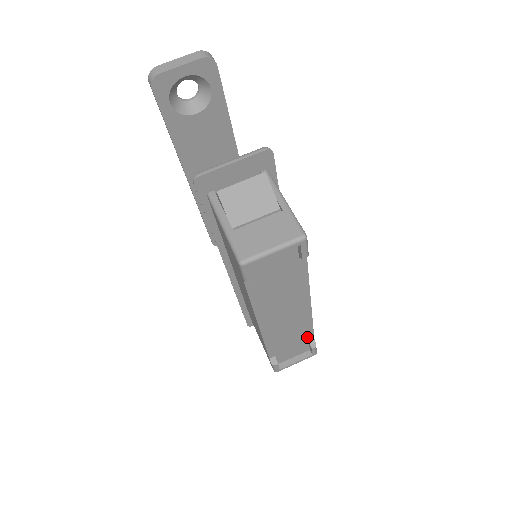
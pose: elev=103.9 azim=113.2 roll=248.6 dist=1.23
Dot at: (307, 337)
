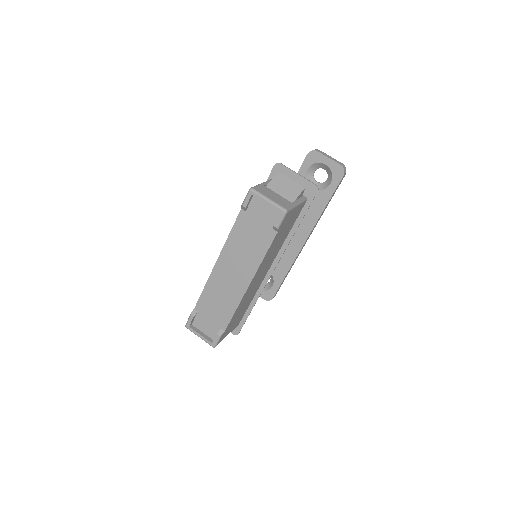
Dot at: (224, 321)
